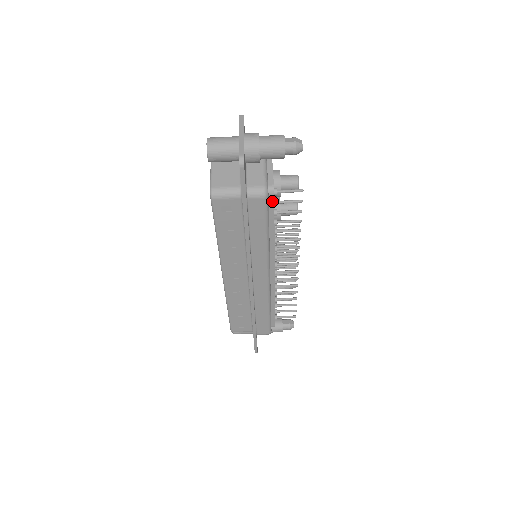
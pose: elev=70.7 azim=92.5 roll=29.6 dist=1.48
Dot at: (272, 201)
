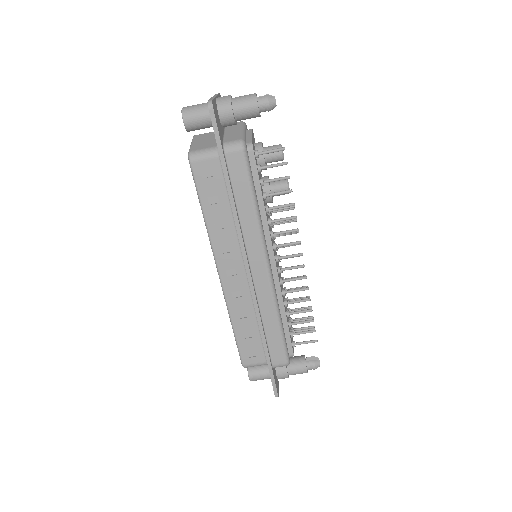
Dot at: (253, 160)
